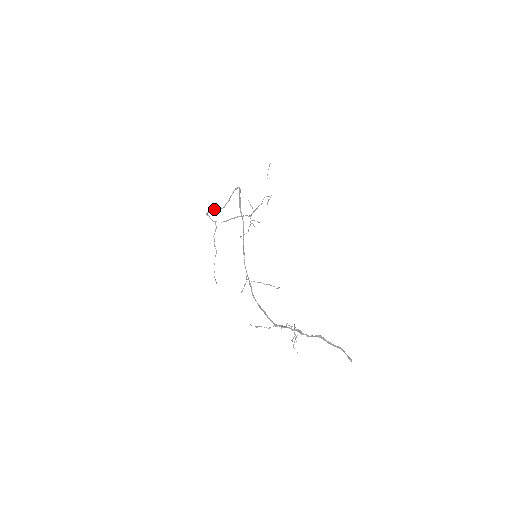
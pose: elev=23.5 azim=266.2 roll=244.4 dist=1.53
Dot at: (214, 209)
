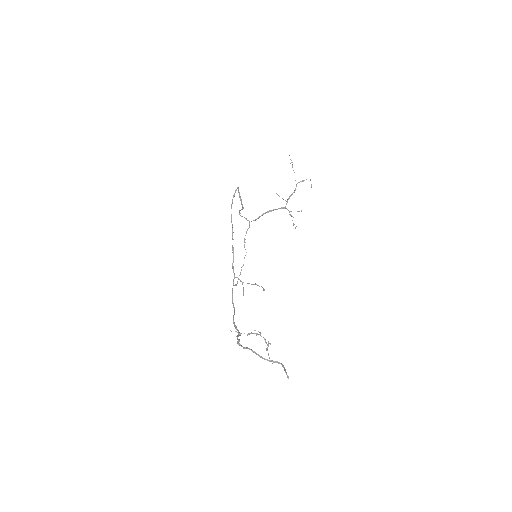
Dot at: (239, 210)
